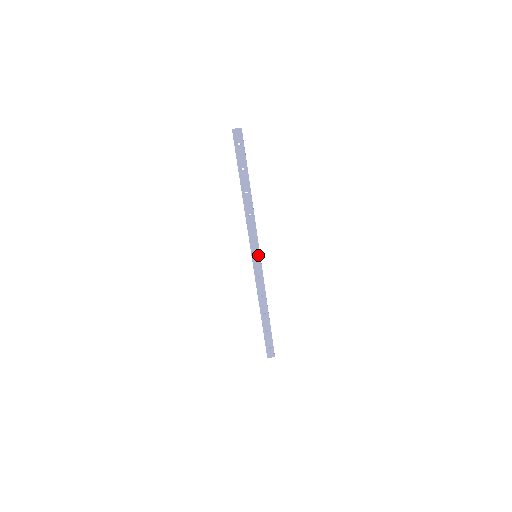
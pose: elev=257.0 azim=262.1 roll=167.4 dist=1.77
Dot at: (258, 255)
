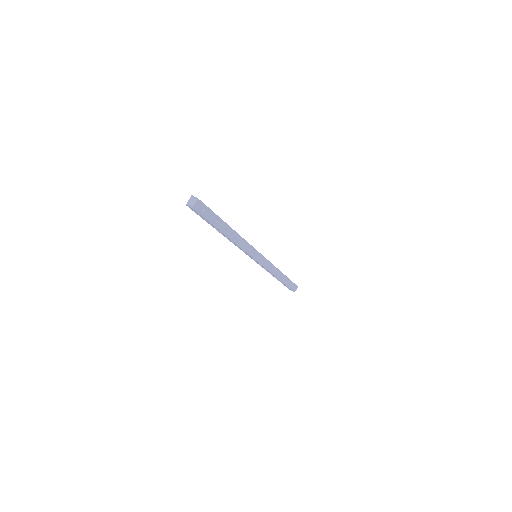
Dot at: (259, 255)
